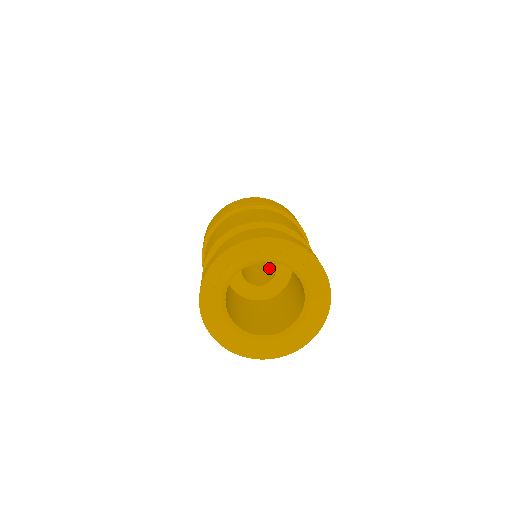
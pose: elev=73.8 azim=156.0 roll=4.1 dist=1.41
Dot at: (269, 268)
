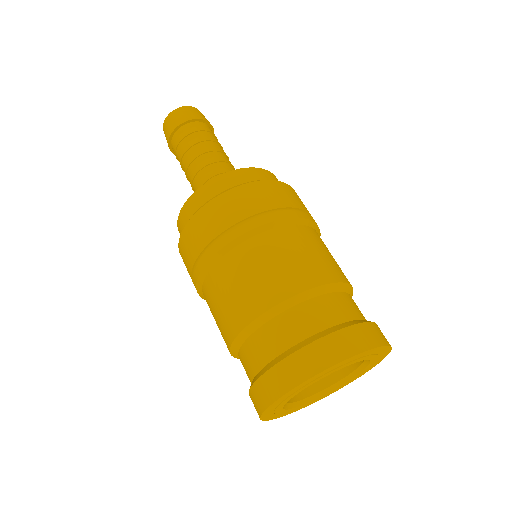
Dot at: occluded
